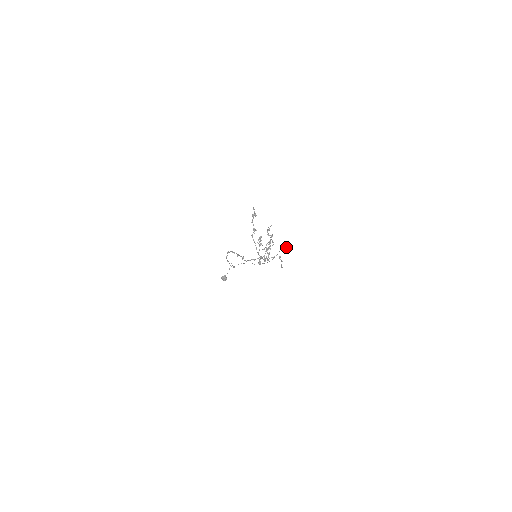
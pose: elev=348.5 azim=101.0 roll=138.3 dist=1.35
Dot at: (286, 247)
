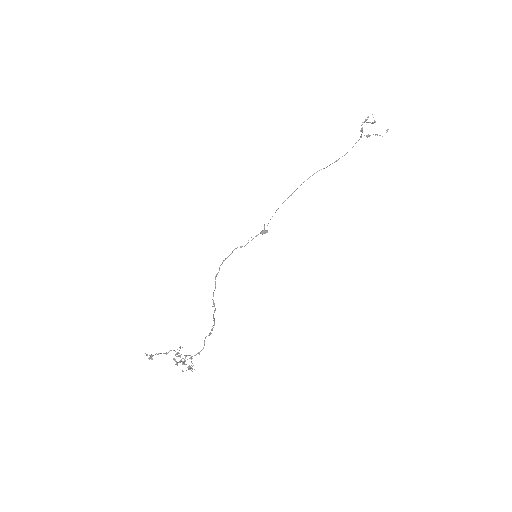
Dot at: occluded
